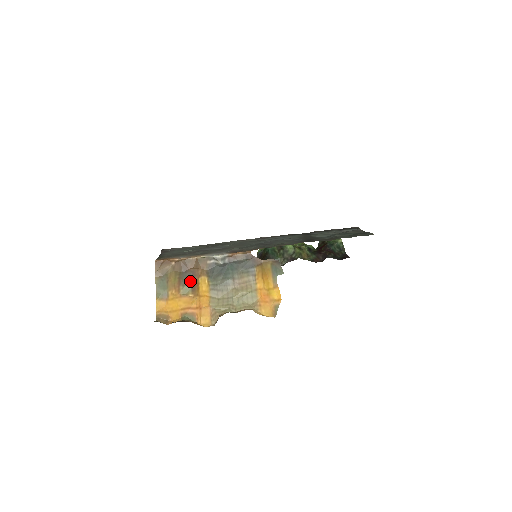
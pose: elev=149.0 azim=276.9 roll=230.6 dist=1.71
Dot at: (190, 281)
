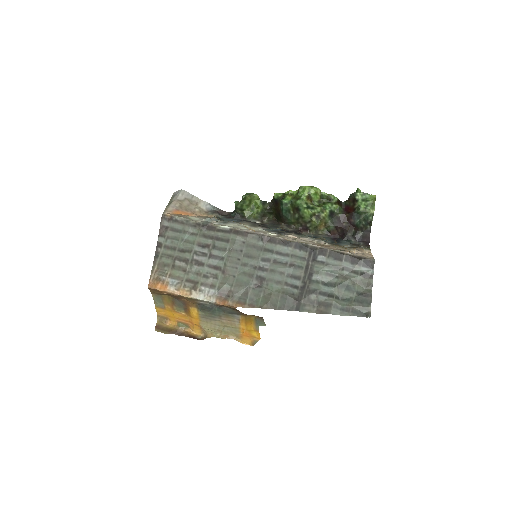
Dot at: (182, 306)
